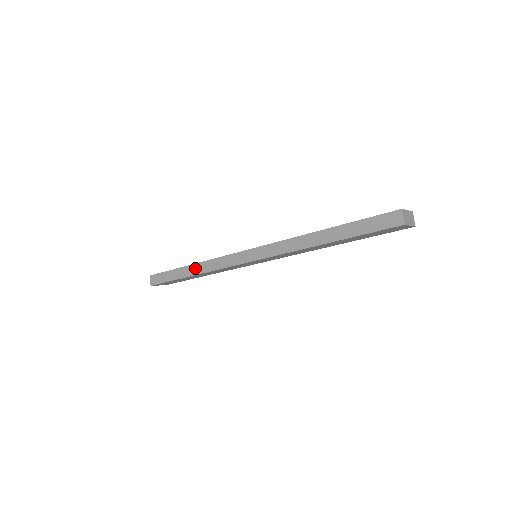
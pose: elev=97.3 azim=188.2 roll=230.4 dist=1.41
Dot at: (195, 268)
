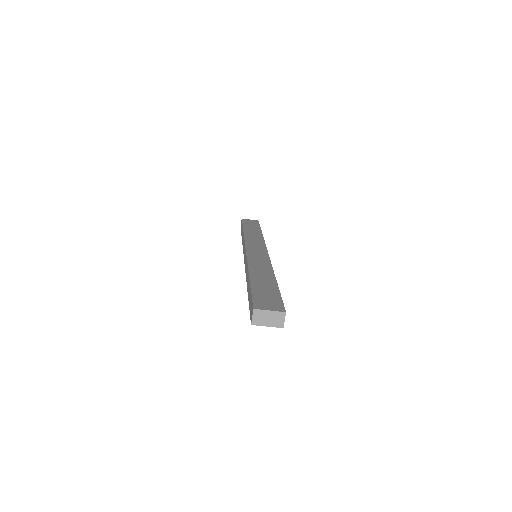
Dot at: occluded
